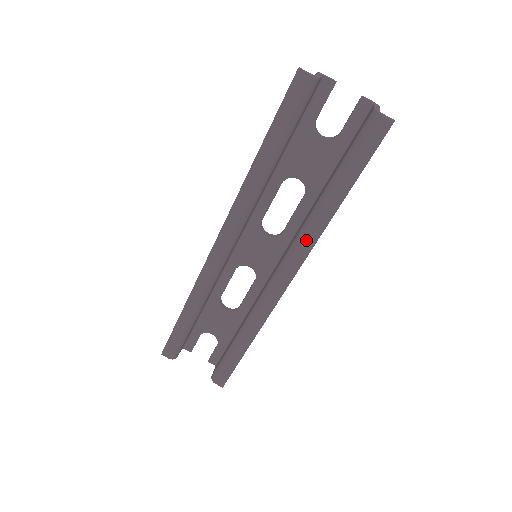
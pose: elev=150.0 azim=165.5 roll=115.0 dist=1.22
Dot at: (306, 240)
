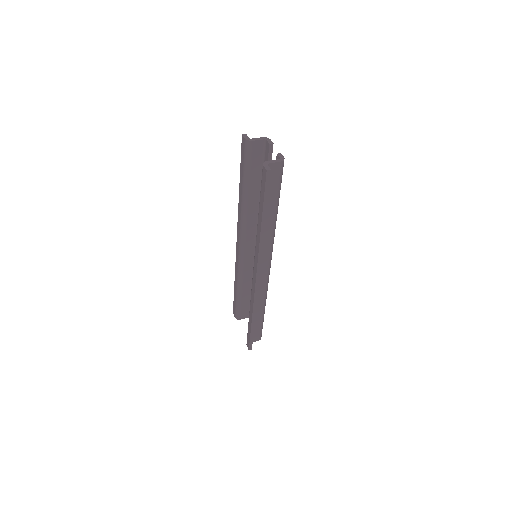
Dot at: (256, 247)
